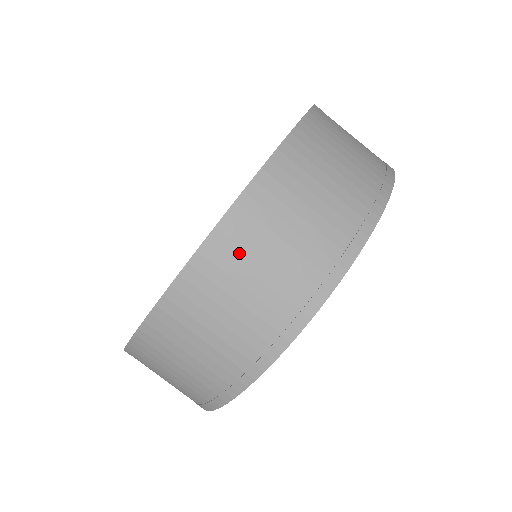
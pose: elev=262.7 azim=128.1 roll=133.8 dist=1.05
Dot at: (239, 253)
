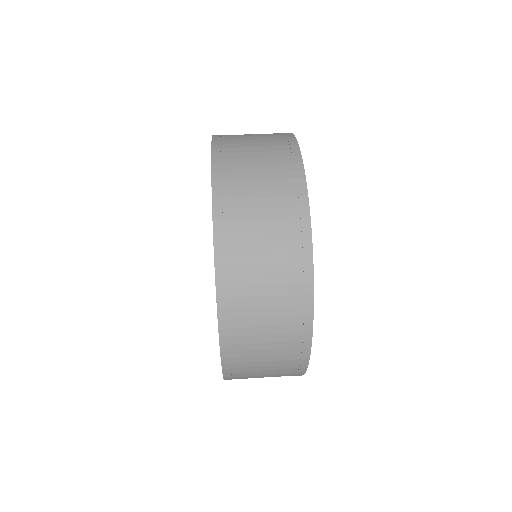
Dot at: (241, 269)
